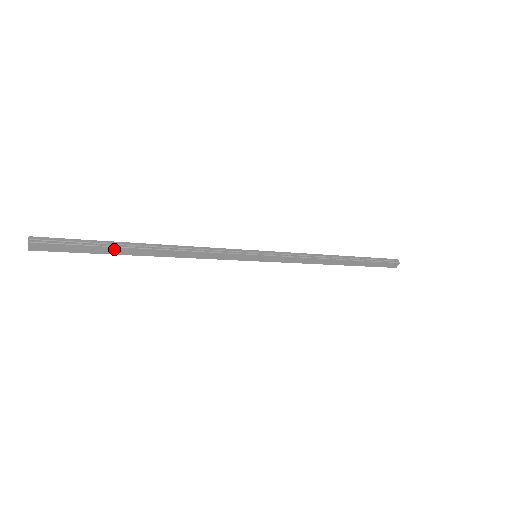
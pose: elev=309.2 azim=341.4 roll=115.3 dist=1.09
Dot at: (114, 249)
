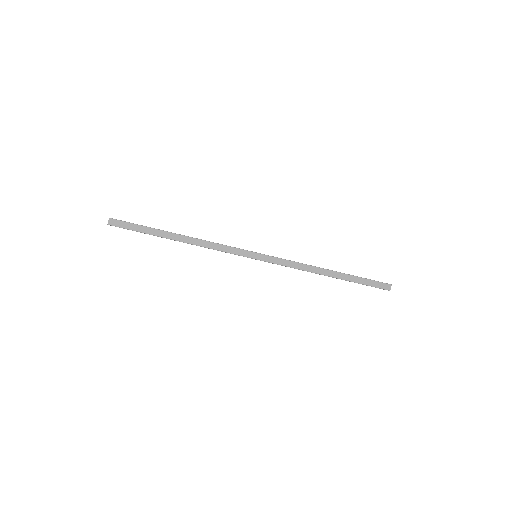
Dot at: (156, 231)
